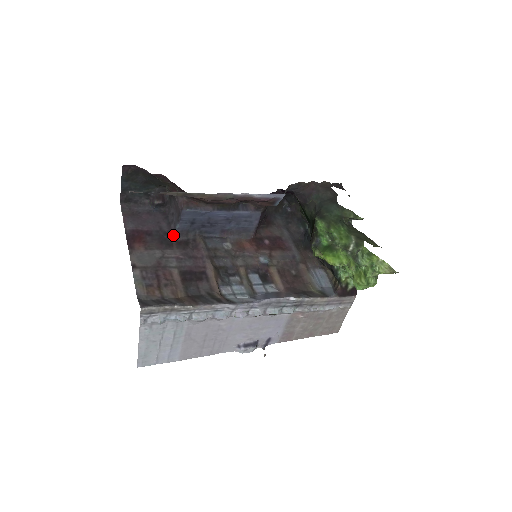
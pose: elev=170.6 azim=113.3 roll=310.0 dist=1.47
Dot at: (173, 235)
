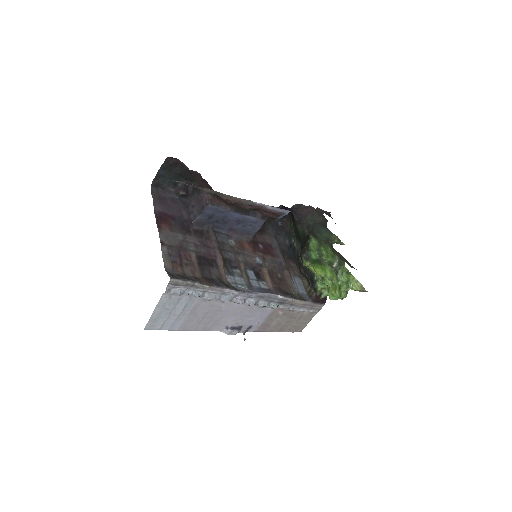
Dot at: (192, 224)
